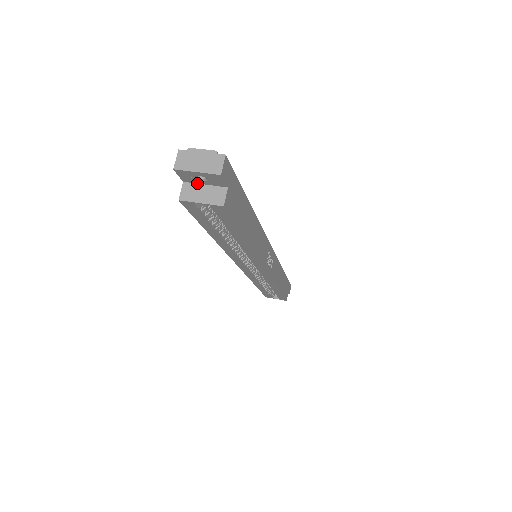
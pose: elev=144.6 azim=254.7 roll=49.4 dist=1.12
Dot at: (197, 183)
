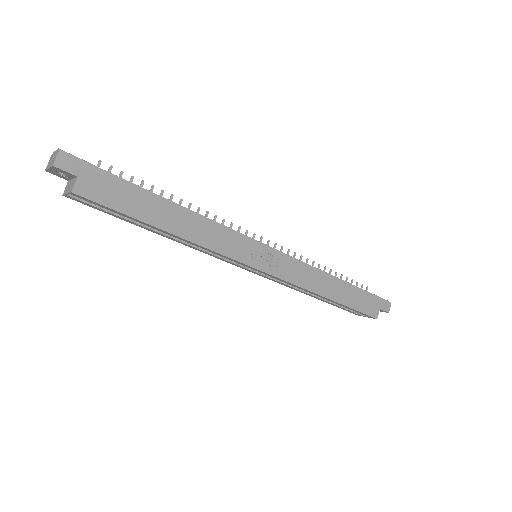
Dot at: (71, 179)
